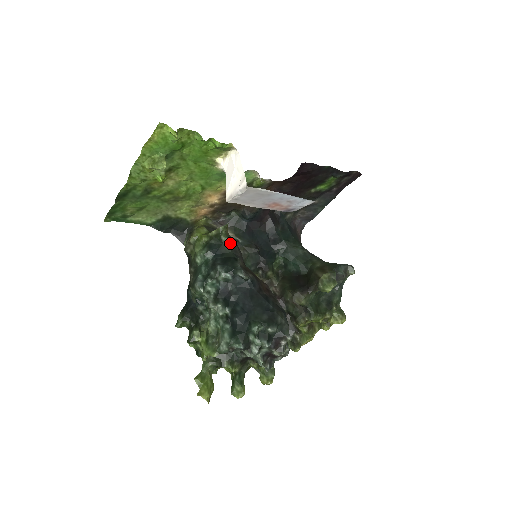
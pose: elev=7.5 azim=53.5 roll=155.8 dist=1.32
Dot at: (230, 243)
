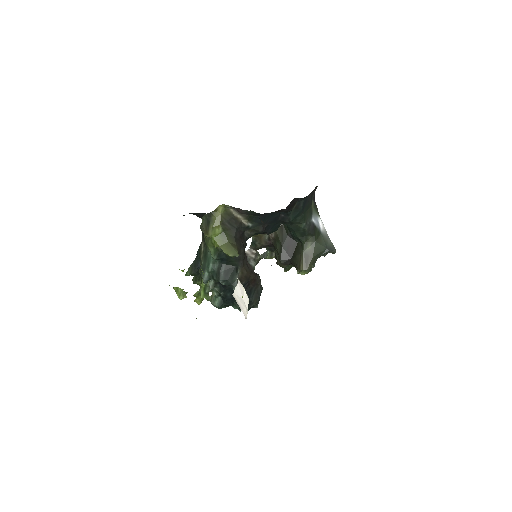
Dot at: occluded
